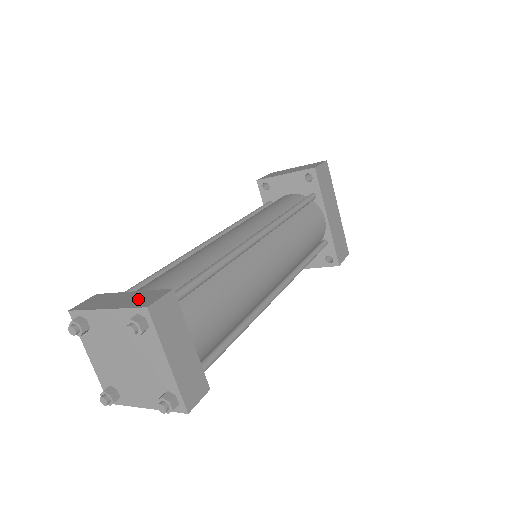
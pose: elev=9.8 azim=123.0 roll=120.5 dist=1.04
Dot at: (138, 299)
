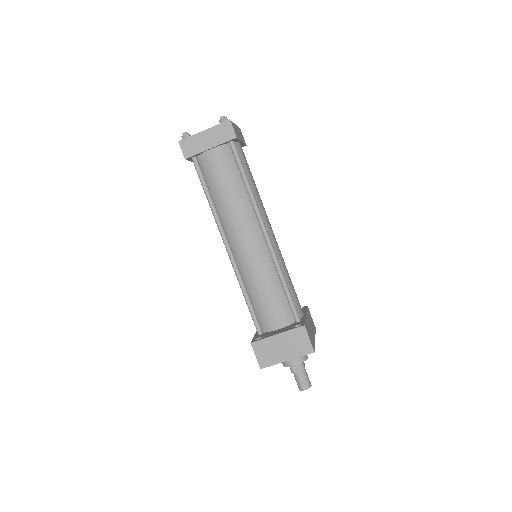
Dot at: occluded
